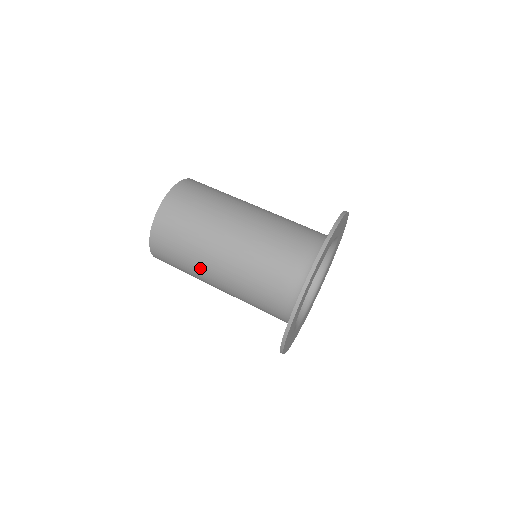
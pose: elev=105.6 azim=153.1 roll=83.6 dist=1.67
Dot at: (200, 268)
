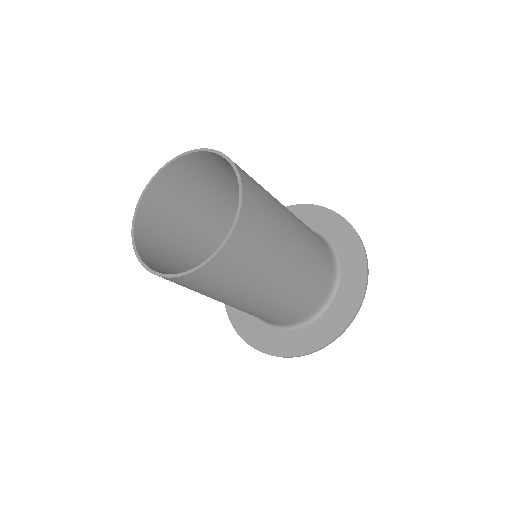
Dot at: occluded
